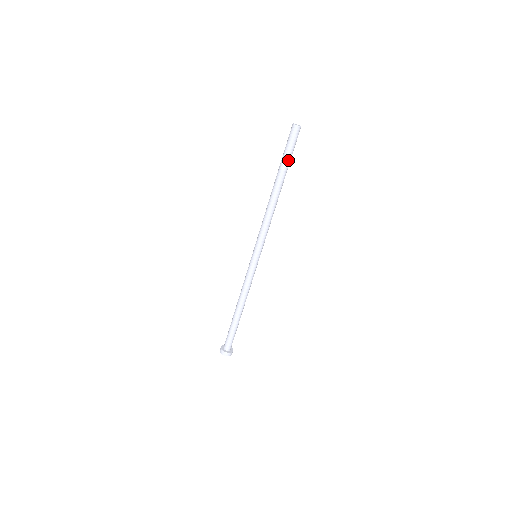
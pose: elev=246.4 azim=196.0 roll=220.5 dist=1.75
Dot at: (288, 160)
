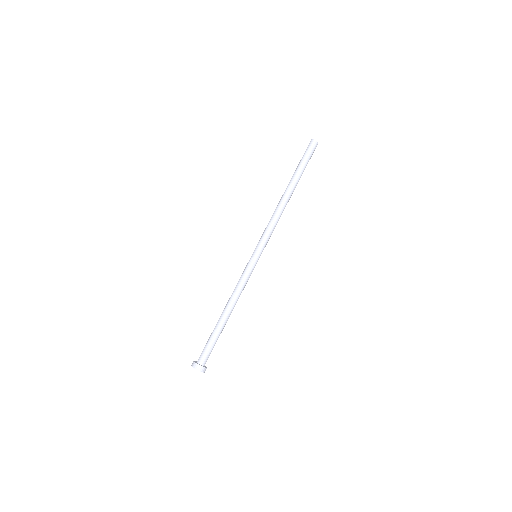
Dot at: (303, 168)
